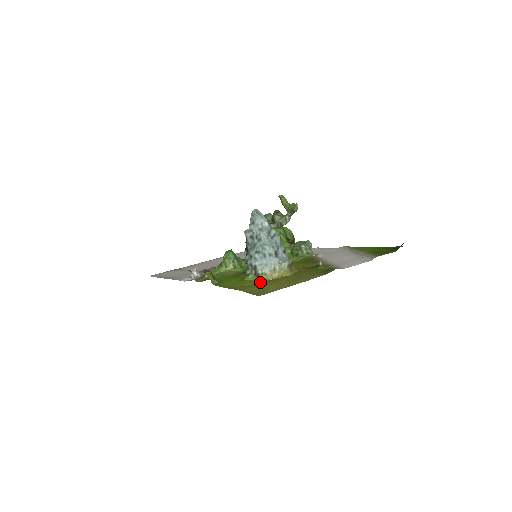
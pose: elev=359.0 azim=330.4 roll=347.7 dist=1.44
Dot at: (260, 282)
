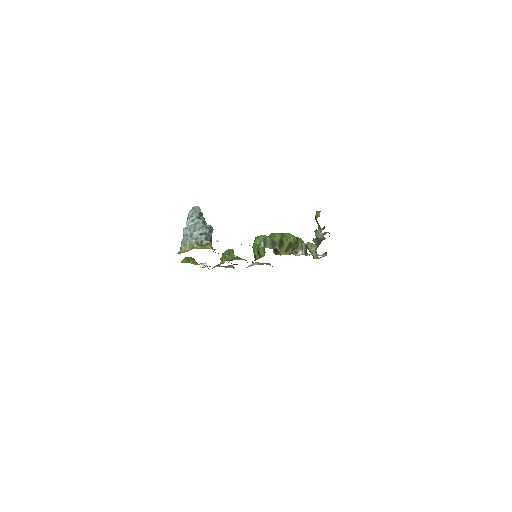
Dot at: occluded
